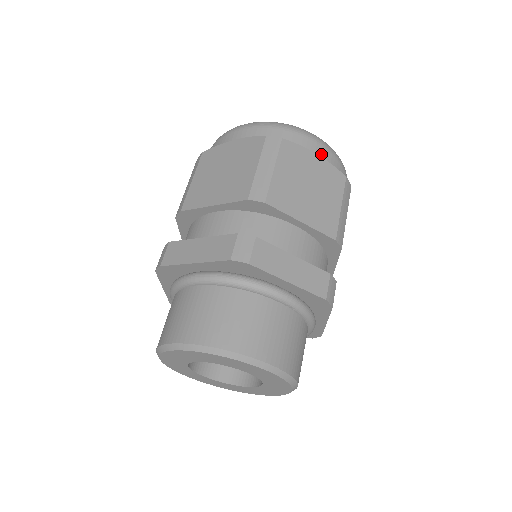
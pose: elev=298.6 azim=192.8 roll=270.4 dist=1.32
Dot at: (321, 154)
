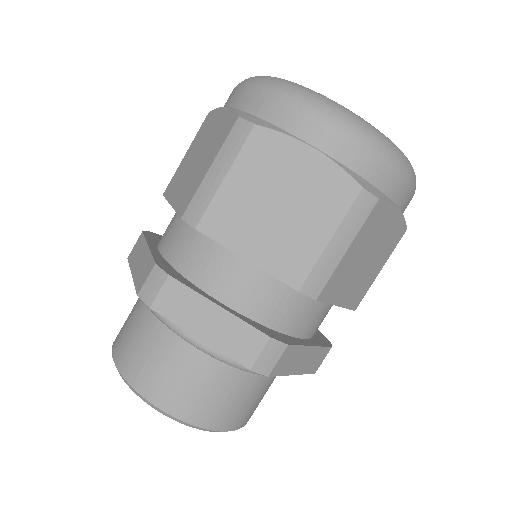
Dot at: (403, 205)
